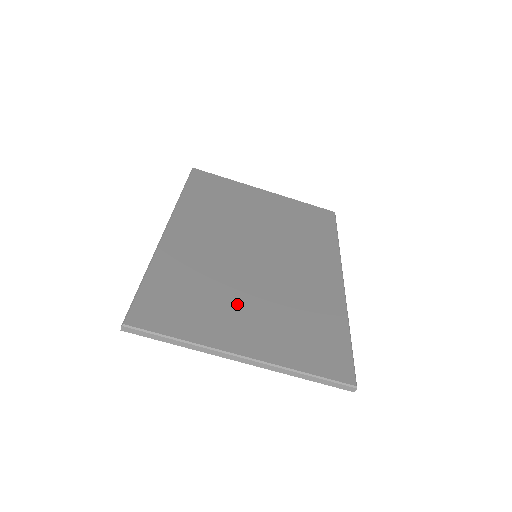
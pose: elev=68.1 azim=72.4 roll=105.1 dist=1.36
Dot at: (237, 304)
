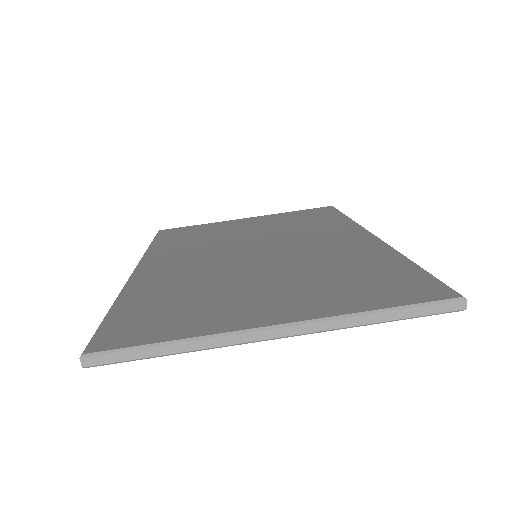
Dot at: (246, 289)
